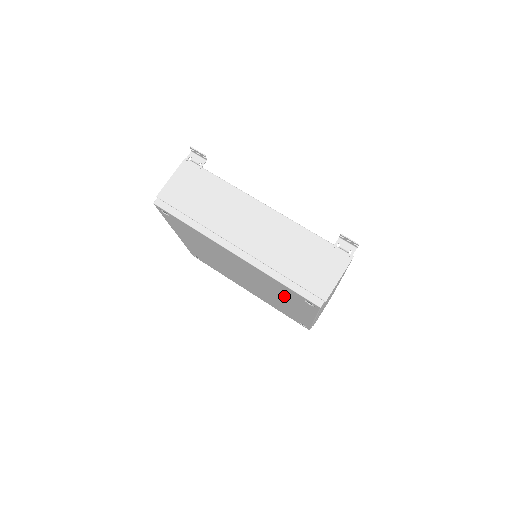
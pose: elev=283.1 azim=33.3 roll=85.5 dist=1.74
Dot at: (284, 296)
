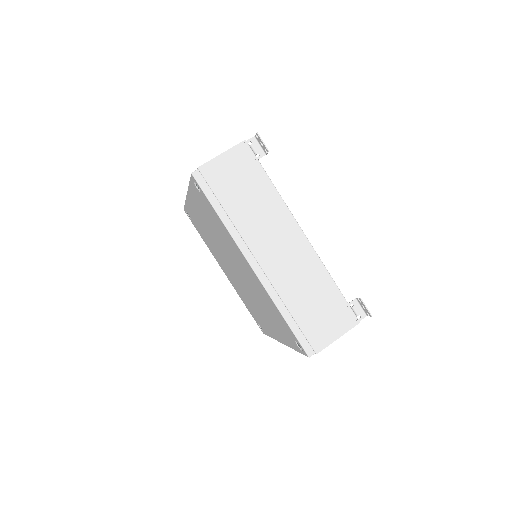
Dot at: (271, 316)
